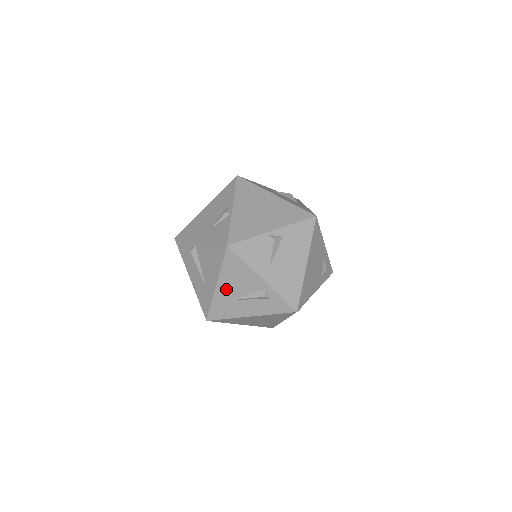
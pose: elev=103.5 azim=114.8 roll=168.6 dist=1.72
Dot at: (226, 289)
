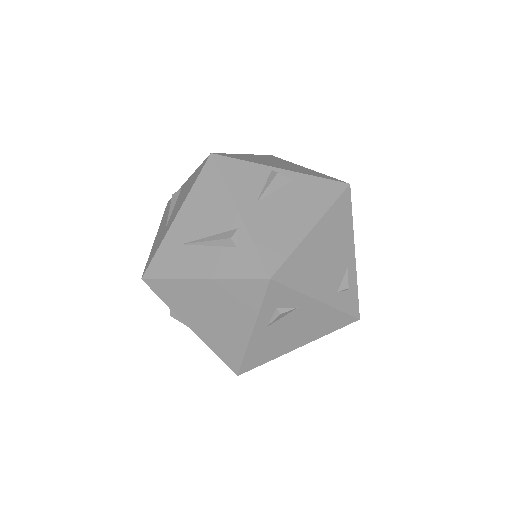
Dot at: (186, 224)
